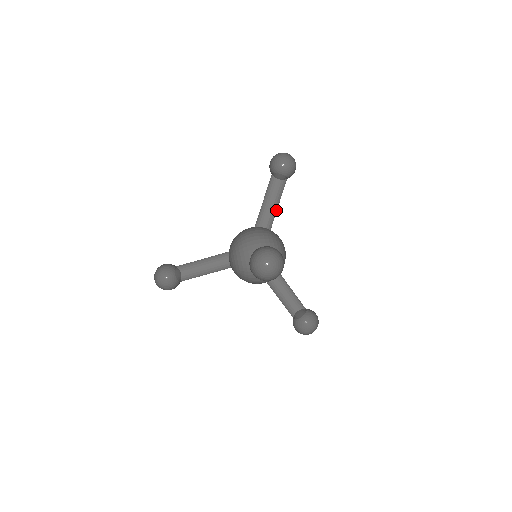
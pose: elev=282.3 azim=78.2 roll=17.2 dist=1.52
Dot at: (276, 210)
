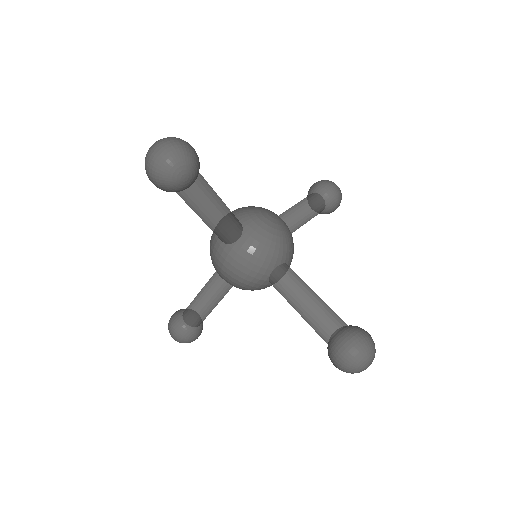
Dot at: (226, 208)
